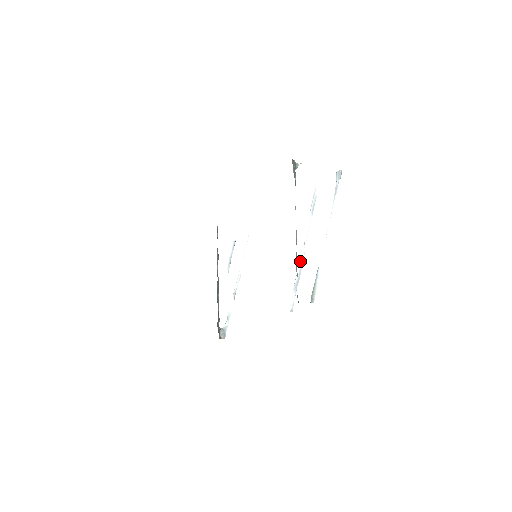
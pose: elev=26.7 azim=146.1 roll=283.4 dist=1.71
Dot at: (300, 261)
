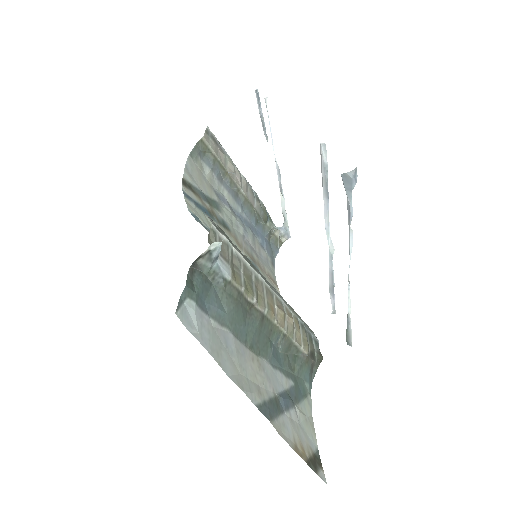
Dot at: occluded
